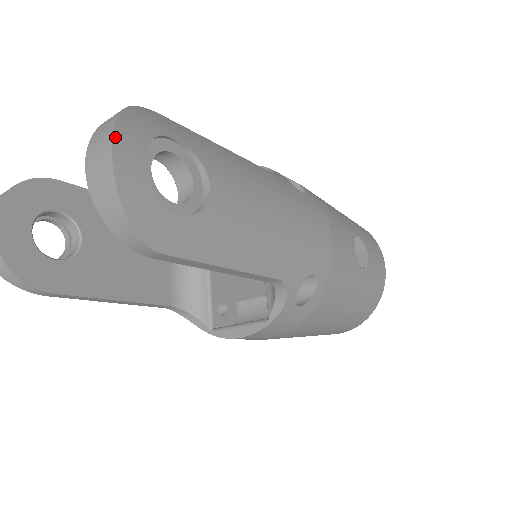
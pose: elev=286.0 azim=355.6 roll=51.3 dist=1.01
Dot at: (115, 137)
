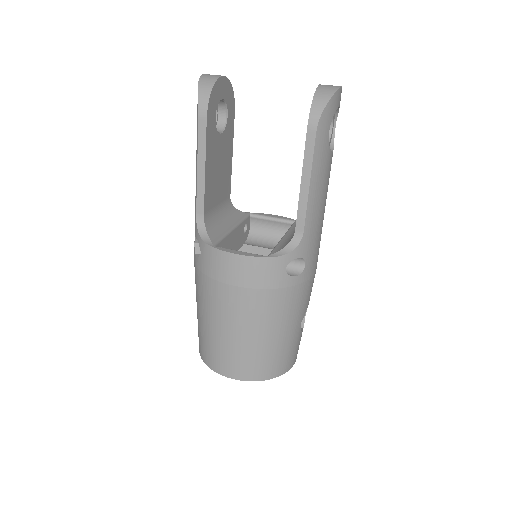
Dot at: occluded
